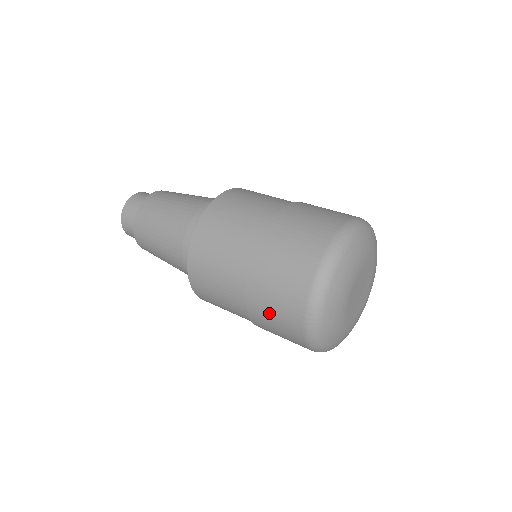
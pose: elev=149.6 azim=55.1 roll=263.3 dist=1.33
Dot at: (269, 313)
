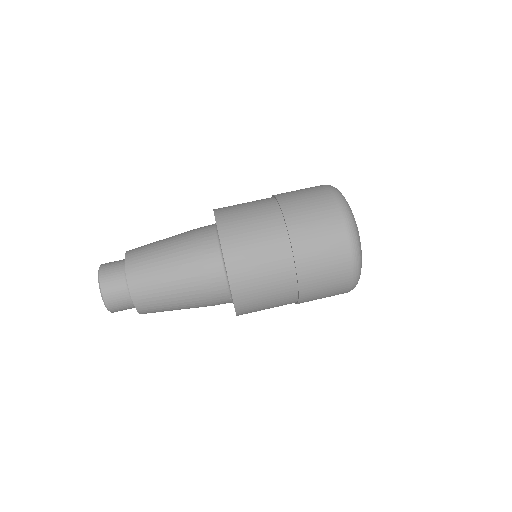
Dot at: occluded
